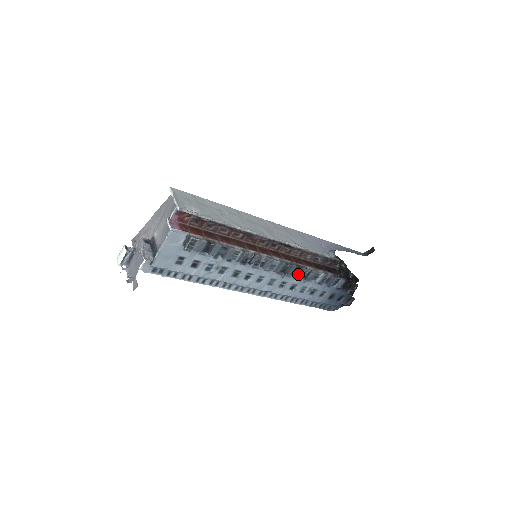
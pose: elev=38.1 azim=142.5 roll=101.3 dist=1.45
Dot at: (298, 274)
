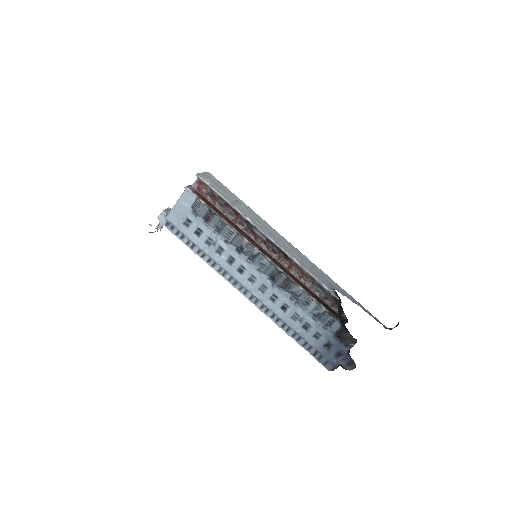
Dot at: (288, 289)
